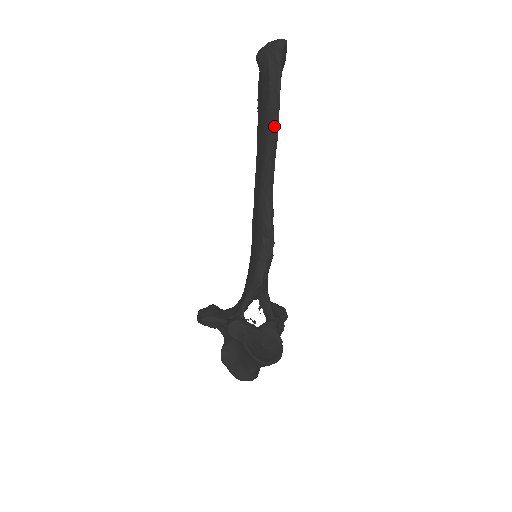
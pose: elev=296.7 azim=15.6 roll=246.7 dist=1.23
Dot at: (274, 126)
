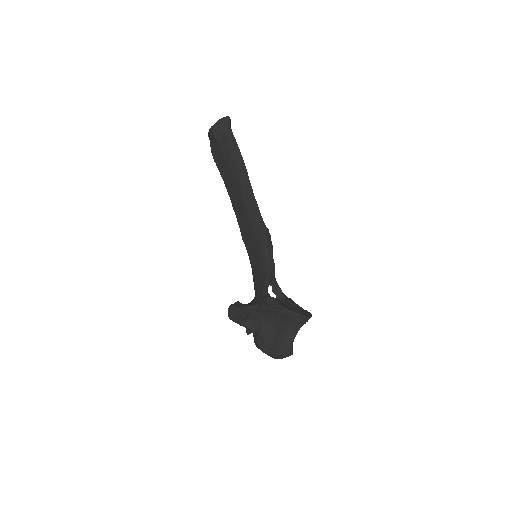
Dot at: (241, 164)
